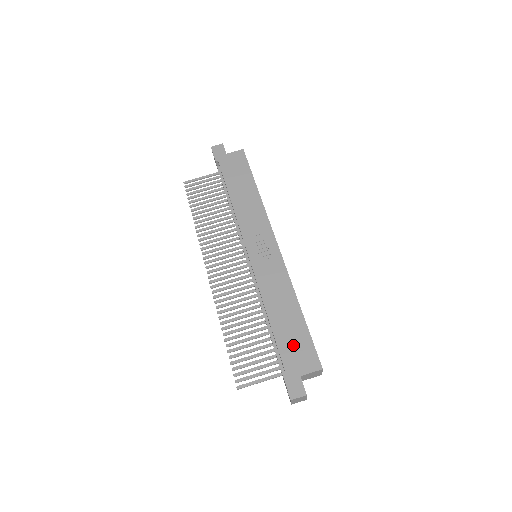
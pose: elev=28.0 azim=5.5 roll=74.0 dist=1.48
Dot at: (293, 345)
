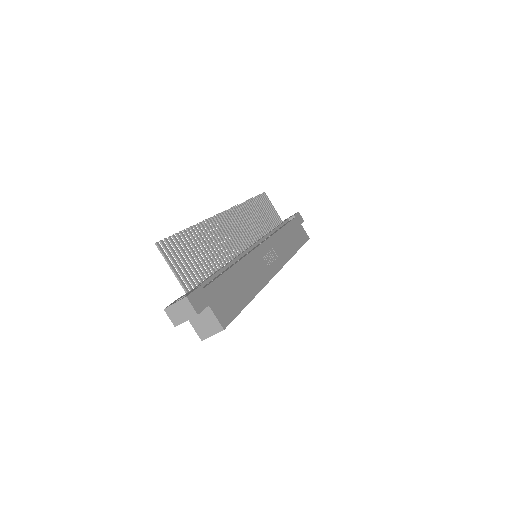
Dot at: (227, 294)
